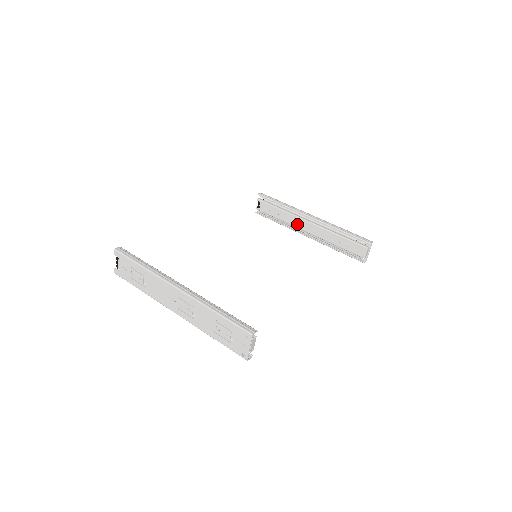
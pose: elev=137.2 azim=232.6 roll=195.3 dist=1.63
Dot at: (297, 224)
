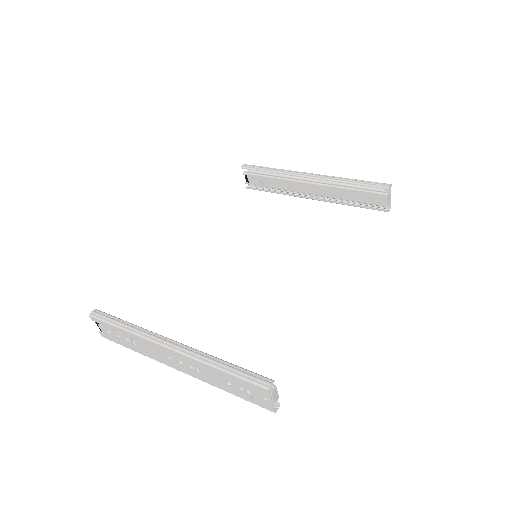
Dot at: (296, 189)
